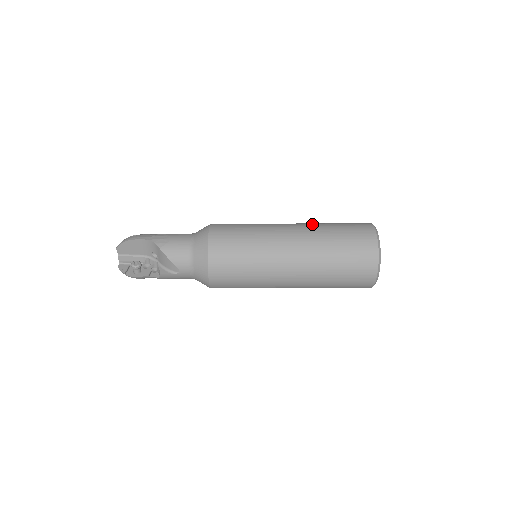
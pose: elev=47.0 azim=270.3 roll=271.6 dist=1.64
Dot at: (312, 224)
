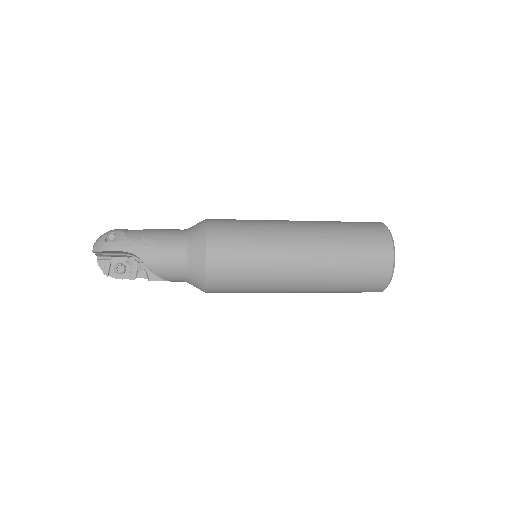
Dot at: (325, 239)
